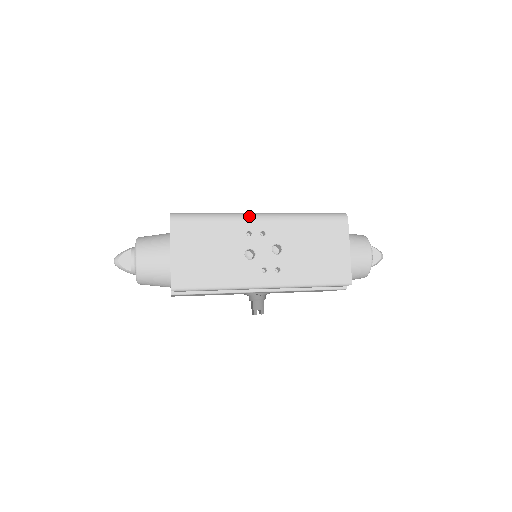
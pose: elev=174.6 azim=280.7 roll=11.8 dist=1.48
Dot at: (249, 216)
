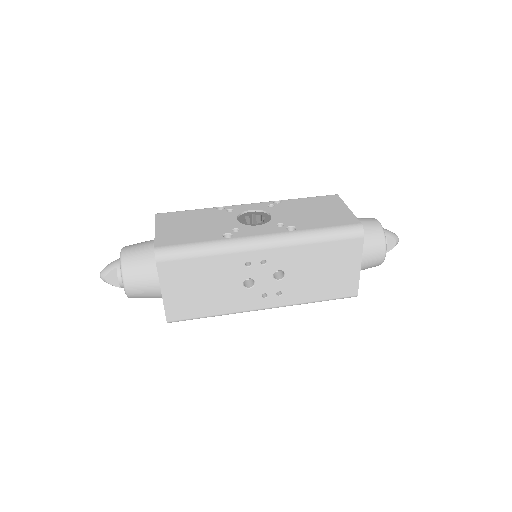
Dot at: (248, 246)
